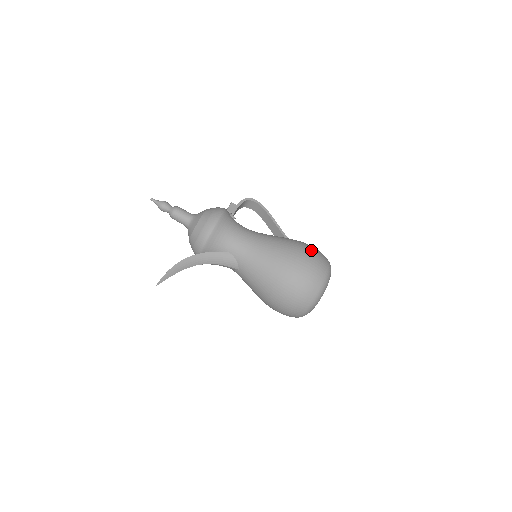
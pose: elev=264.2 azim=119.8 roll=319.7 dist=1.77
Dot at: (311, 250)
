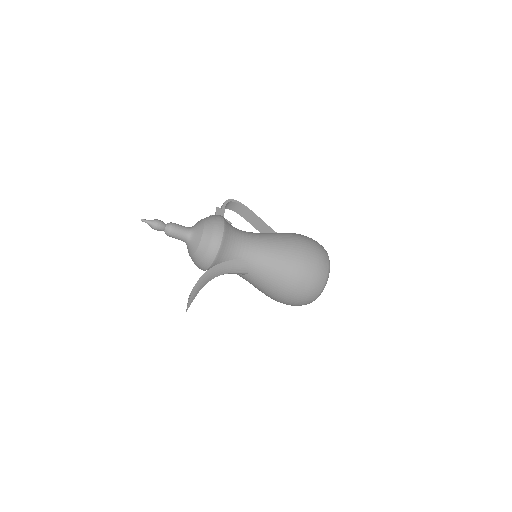
Dot at: (309, 240)
